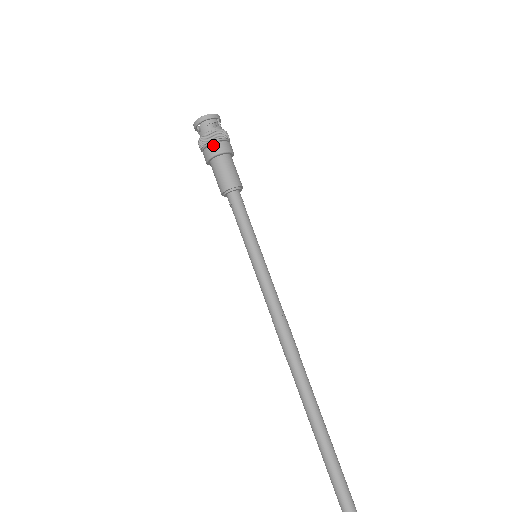
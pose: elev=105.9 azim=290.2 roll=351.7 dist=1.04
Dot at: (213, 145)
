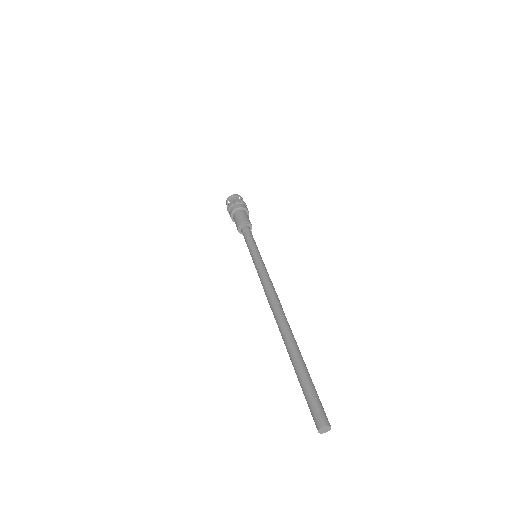
Dot at: (235, 205)
